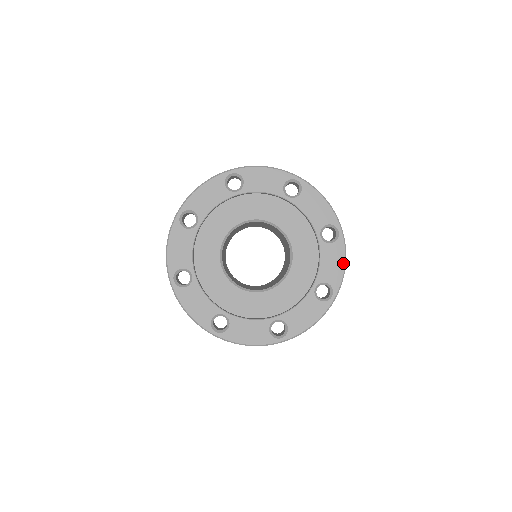
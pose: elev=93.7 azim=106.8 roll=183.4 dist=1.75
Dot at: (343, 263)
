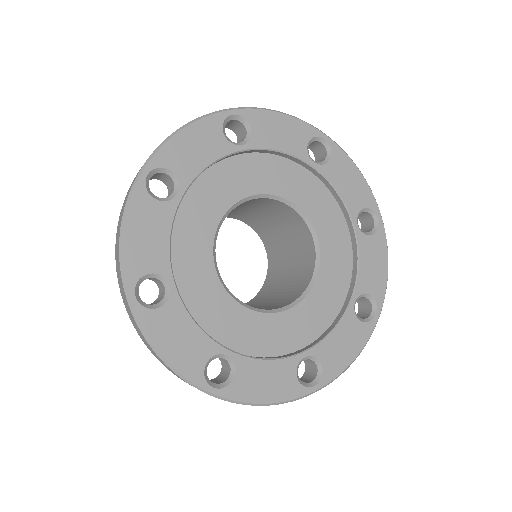
Dot at: (354, 356)
